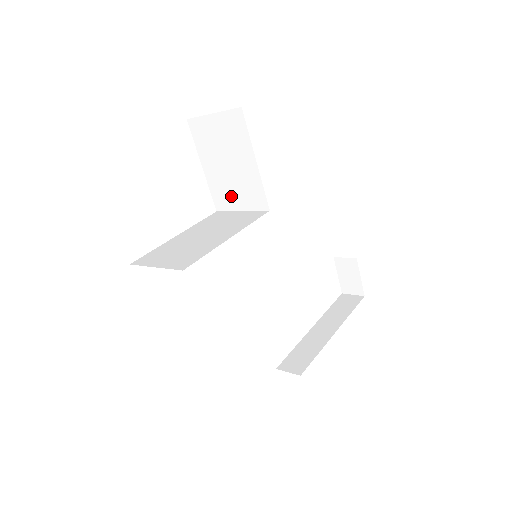
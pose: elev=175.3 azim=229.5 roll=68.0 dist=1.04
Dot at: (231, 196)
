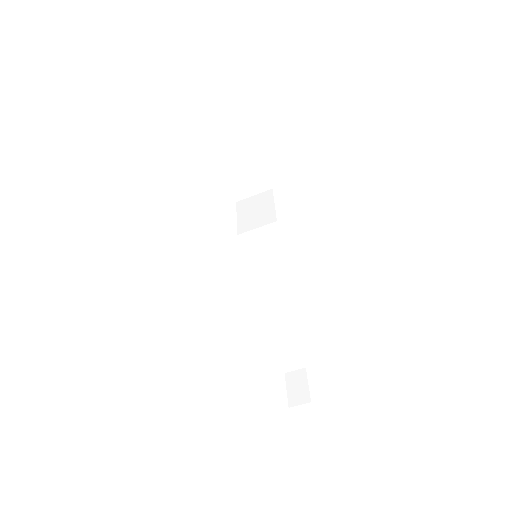
Dot at: (252, 224)
